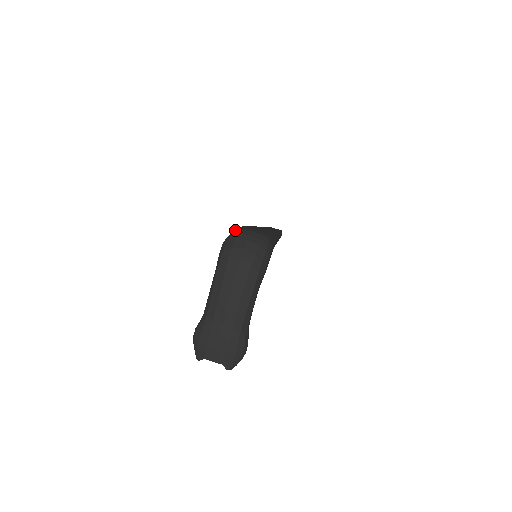
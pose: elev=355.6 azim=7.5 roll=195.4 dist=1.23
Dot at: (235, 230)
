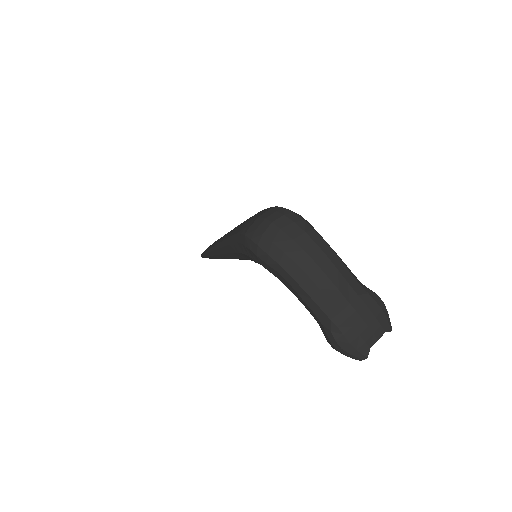
Dot at: (246, 234)
